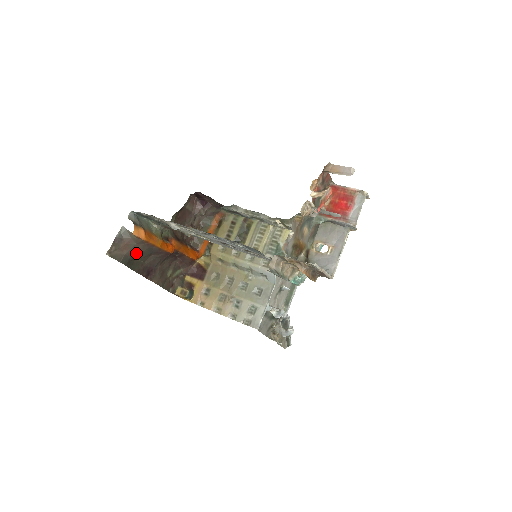
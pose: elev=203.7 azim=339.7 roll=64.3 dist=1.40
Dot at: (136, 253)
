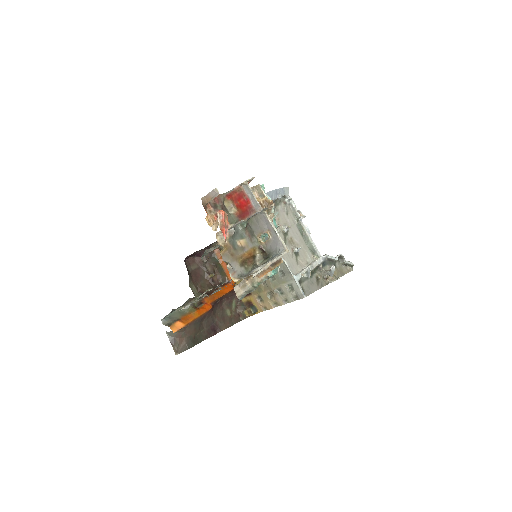
Dot at: (191, 334)
